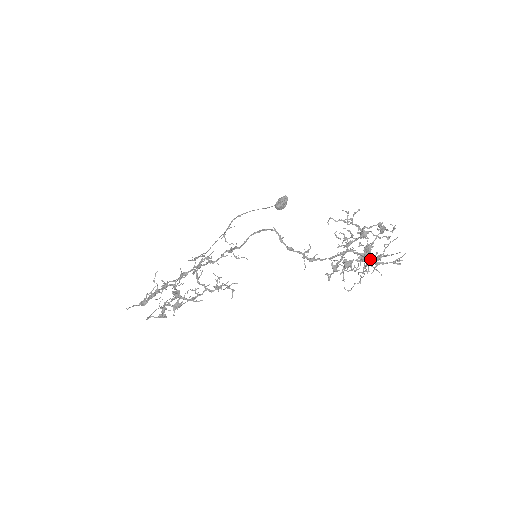
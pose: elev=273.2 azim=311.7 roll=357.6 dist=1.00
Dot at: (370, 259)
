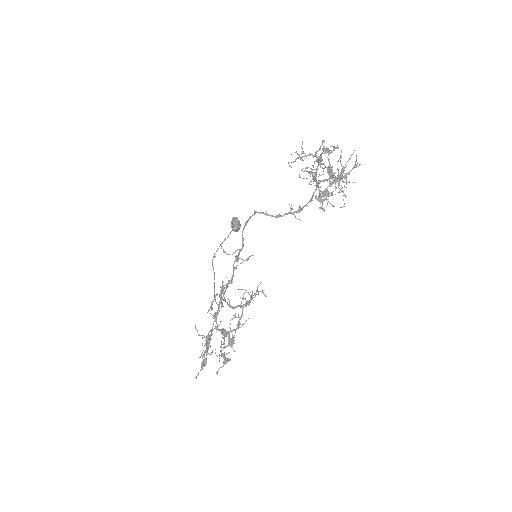
Dot at: (338, 174)
